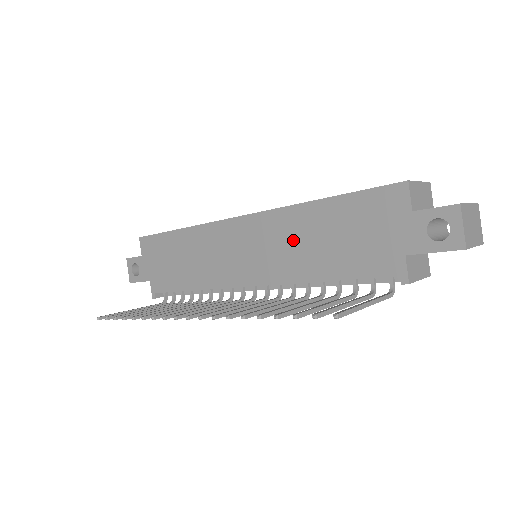
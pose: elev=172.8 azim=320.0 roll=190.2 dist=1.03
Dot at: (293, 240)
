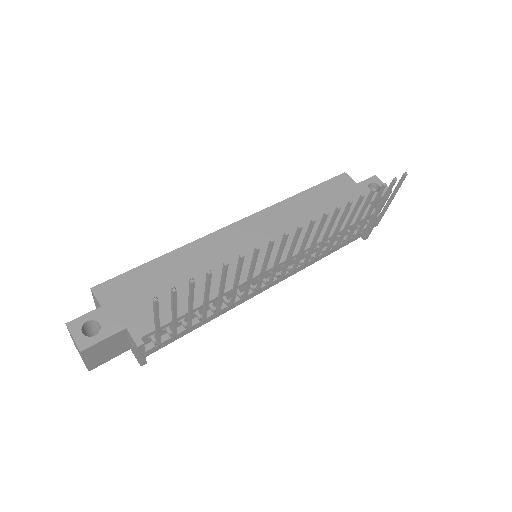
Dot at: (295, 220)
